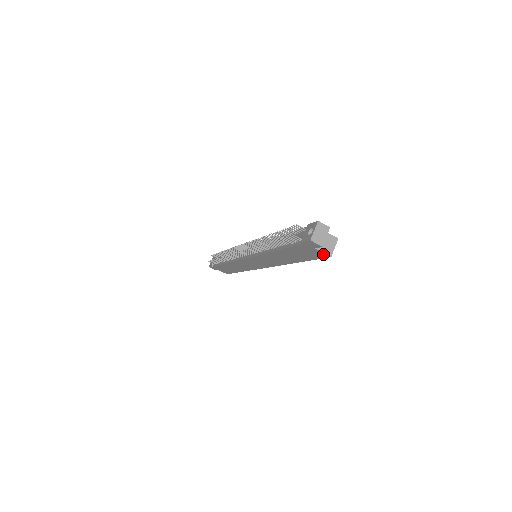
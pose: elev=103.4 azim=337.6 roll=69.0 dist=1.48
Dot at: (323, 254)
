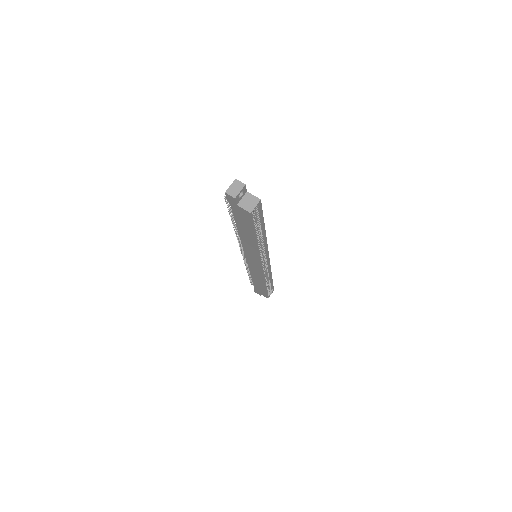
Dot at: (246, 212)
